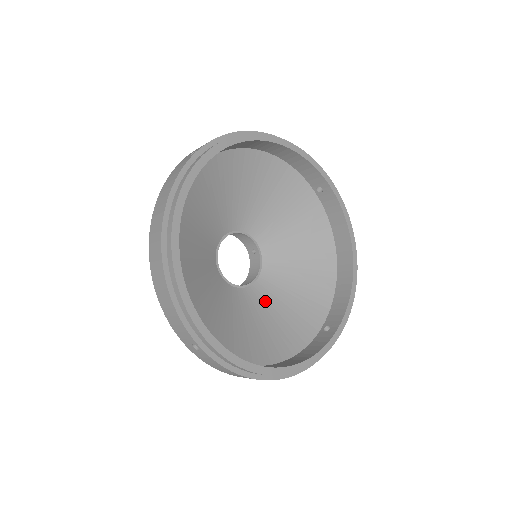
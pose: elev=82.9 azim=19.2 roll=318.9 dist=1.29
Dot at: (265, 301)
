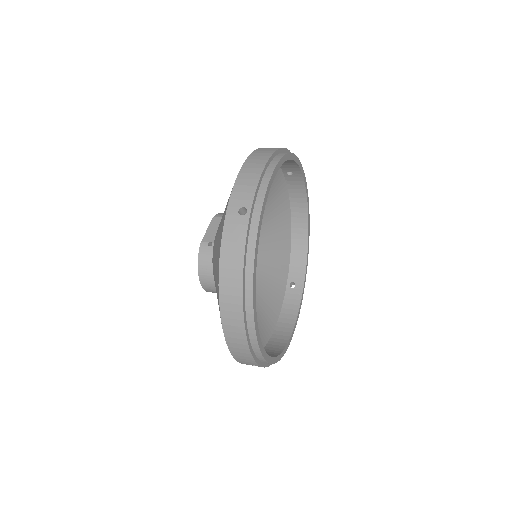
Dot at: occluded
